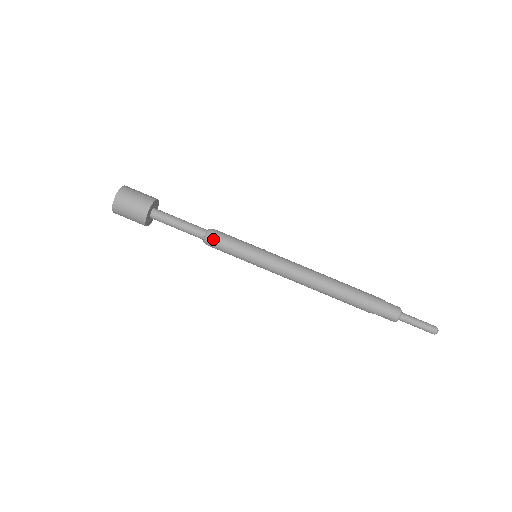
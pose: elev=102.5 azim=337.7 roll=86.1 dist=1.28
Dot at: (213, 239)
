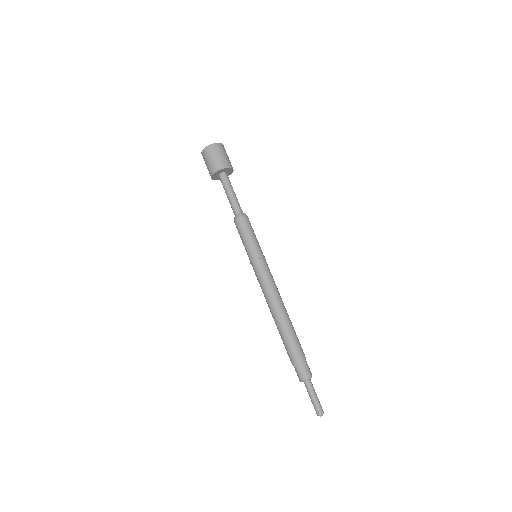
Dot at: (239, 221)
